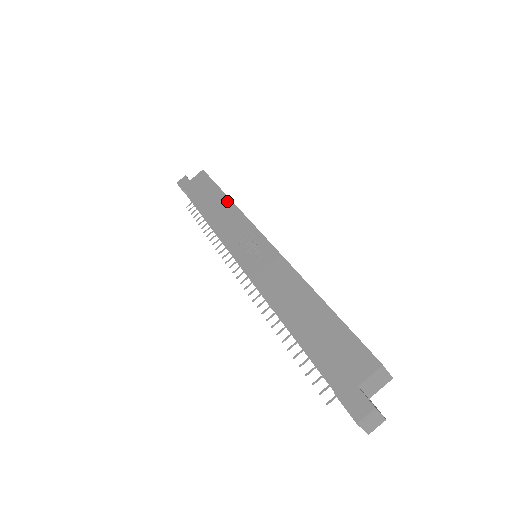
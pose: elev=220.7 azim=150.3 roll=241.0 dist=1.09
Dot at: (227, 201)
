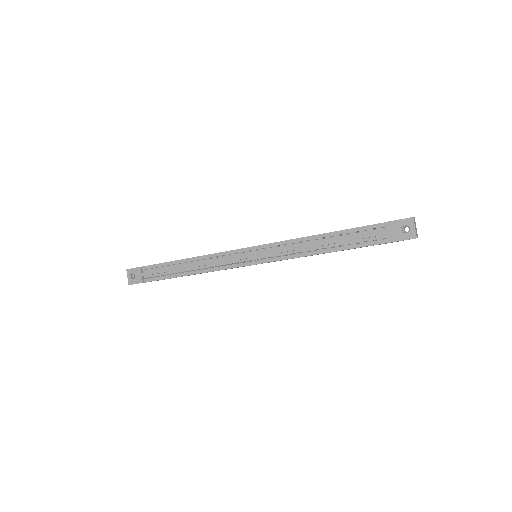
Dot at: occluded
